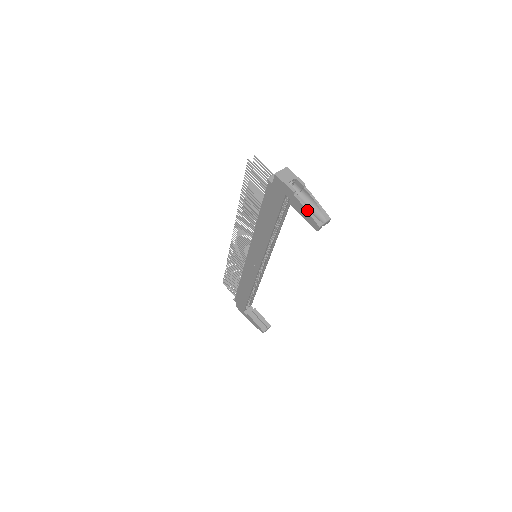
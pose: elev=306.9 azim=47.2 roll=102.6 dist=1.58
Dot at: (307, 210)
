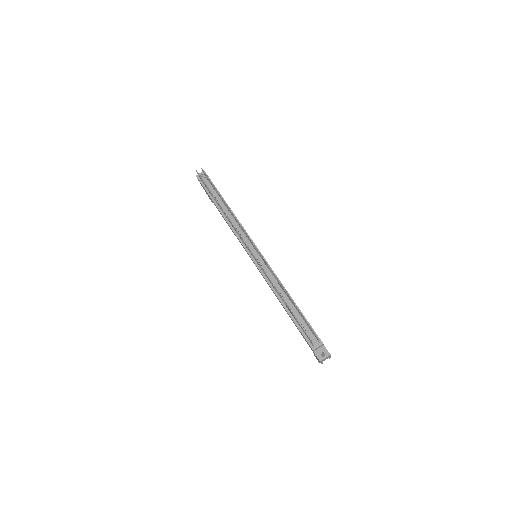
Dot at: occluded
